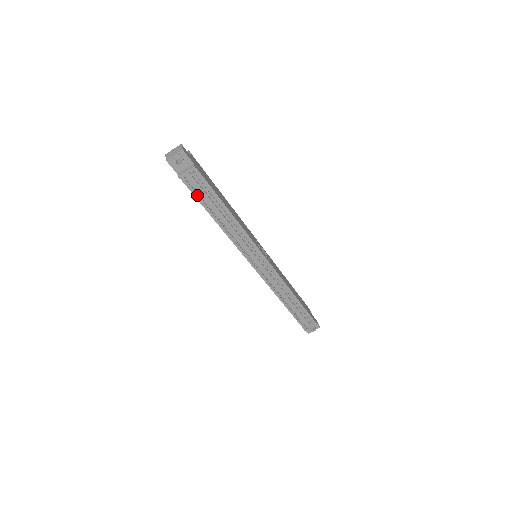
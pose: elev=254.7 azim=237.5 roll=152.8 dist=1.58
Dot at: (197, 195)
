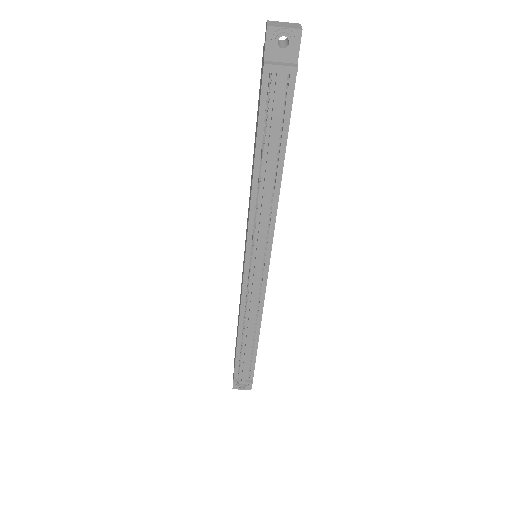
Dot at: (266, 113)
